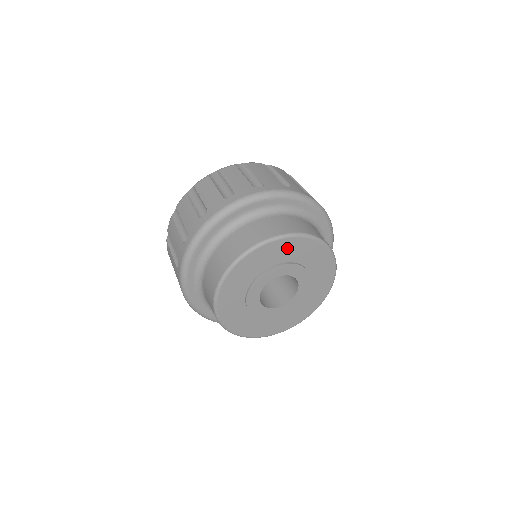
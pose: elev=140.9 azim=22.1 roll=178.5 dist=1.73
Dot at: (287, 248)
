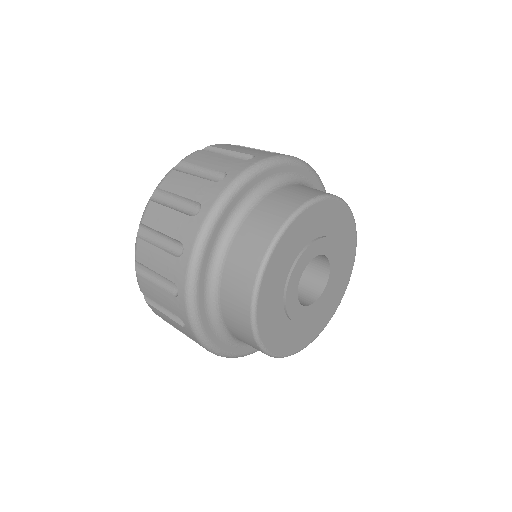
Dot at: (346, 232)
